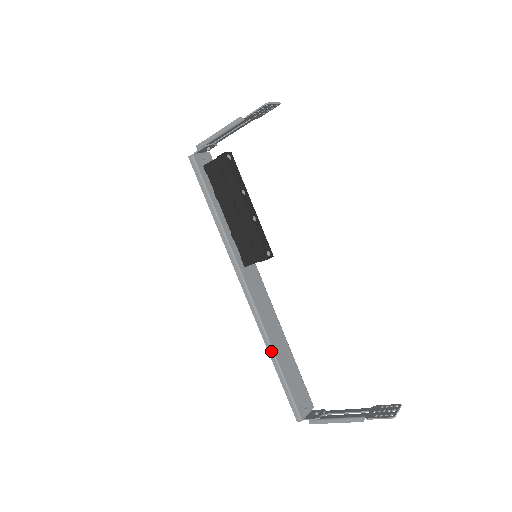
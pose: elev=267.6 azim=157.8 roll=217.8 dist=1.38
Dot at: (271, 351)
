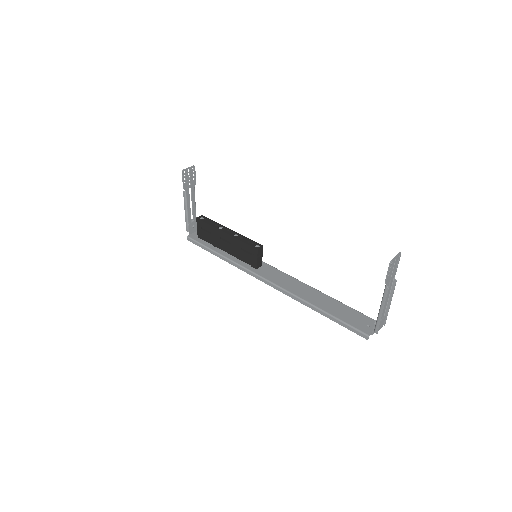
Dot at: (309, 305)
